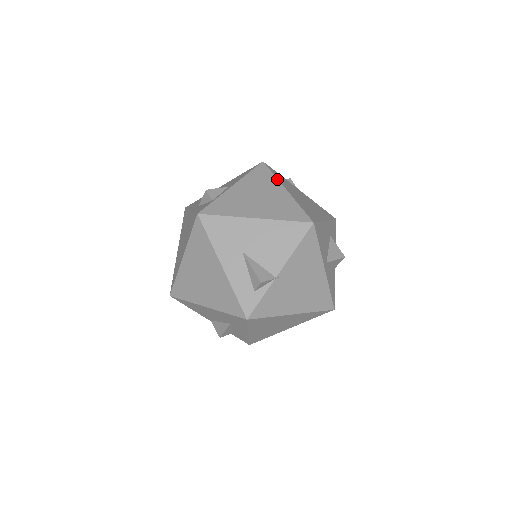
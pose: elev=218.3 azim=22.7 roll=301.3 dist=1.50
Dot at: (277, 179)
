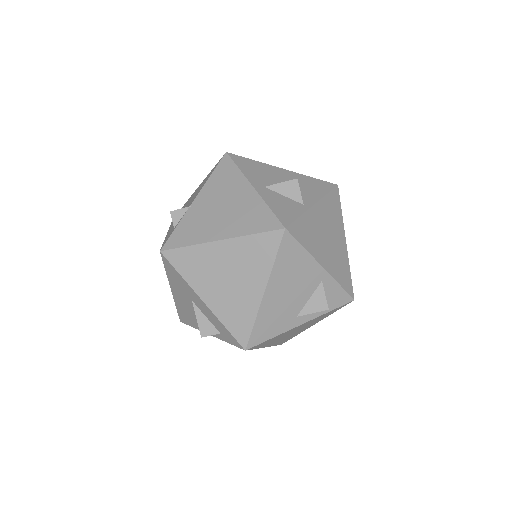
Dot at: occluded
